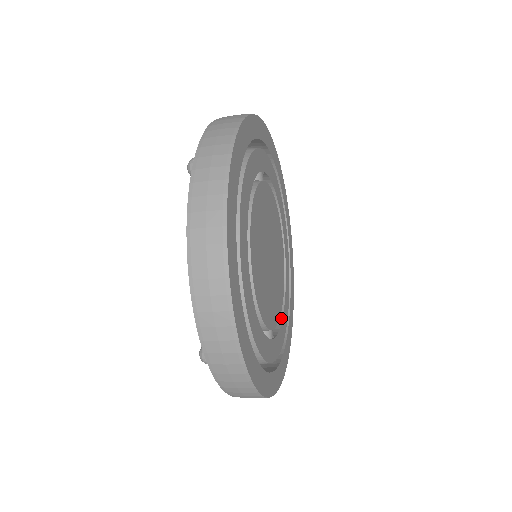
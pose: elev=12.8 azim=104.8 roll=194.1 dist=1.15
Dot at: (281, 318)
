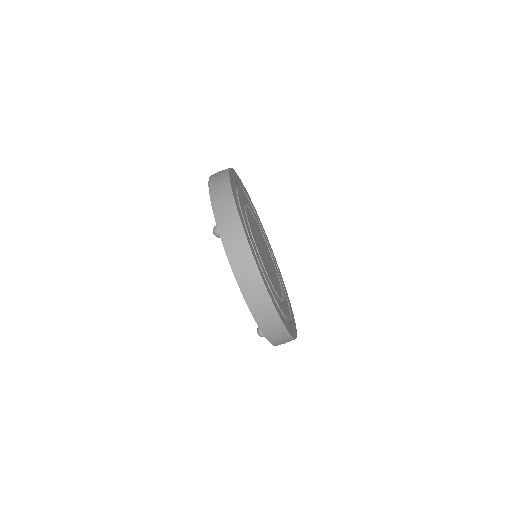
Dot at: (280, 302)
